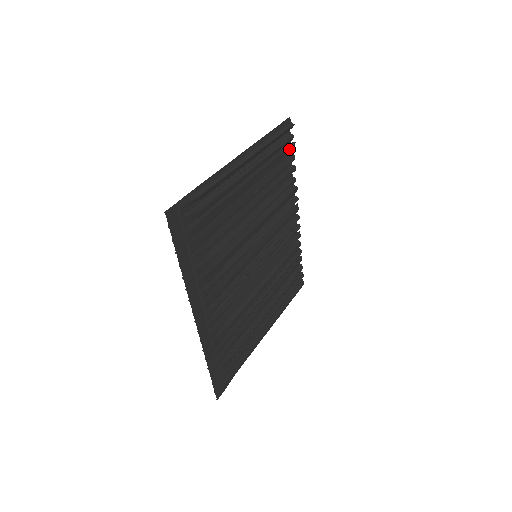
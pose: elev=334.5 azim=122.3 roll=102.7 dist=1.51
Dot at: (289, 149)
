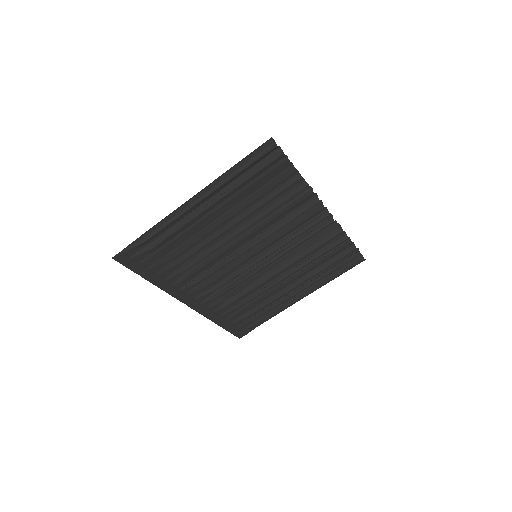
Dot at: (278, 168)
